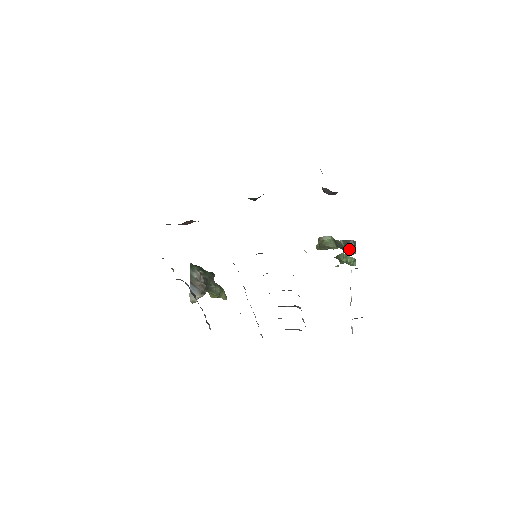
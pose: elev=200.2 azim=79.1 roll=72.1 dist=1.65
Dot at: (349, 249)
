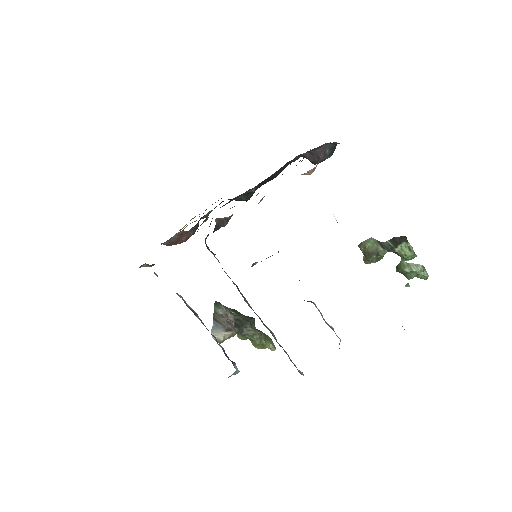
Dot at: (402, 249)
